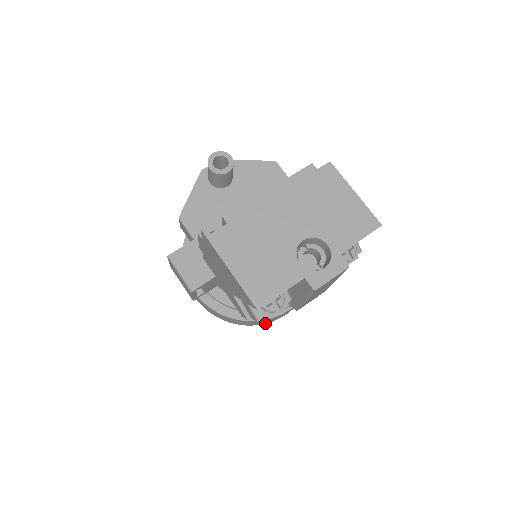
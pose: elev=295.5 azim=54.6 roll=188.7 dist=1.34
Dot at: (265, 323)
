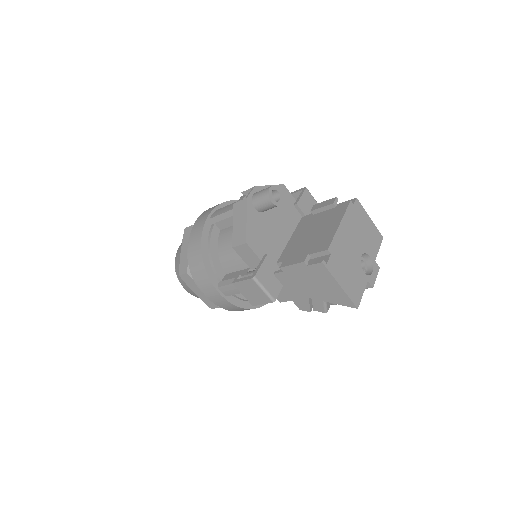
Dot at: occluded
